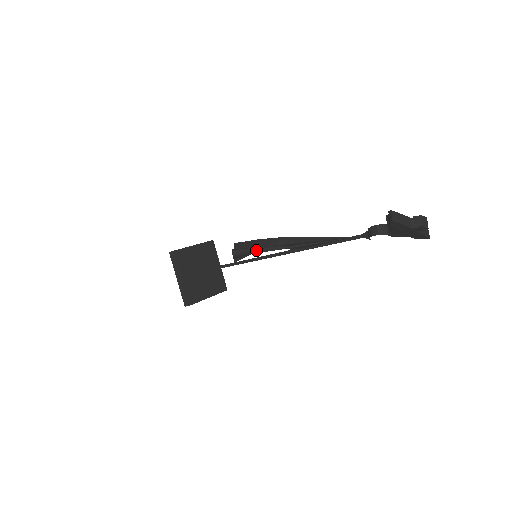
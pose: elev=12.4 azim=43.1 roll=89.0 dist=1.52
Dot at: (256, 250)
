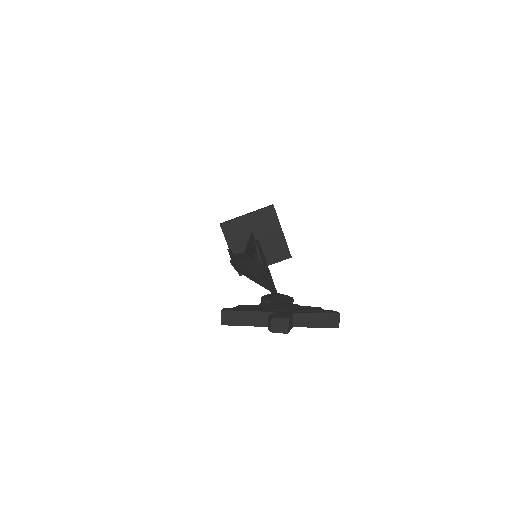
Dot at: (230, 262)
